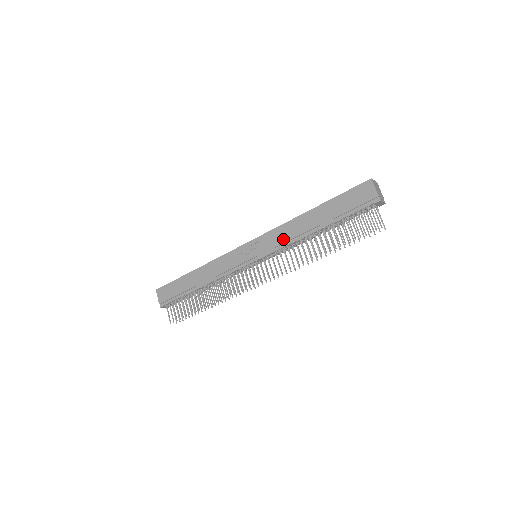
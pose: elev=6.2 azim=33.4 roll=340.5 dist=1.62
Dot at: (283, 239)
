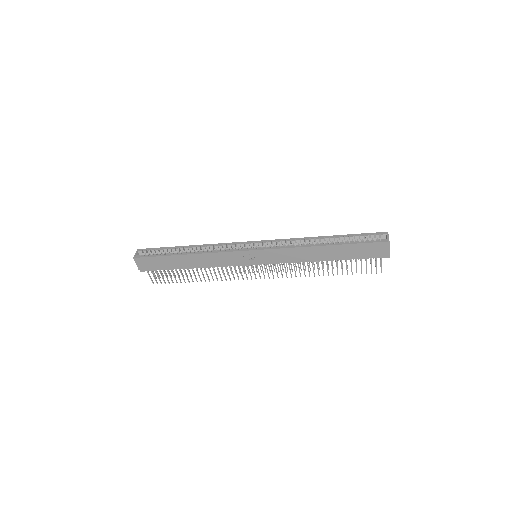
Dot at: (291, 258)
